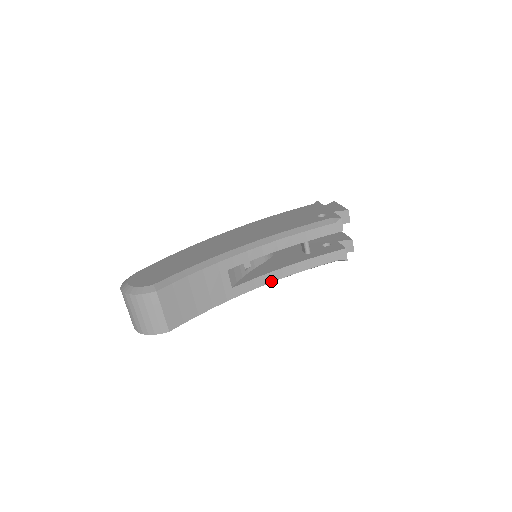
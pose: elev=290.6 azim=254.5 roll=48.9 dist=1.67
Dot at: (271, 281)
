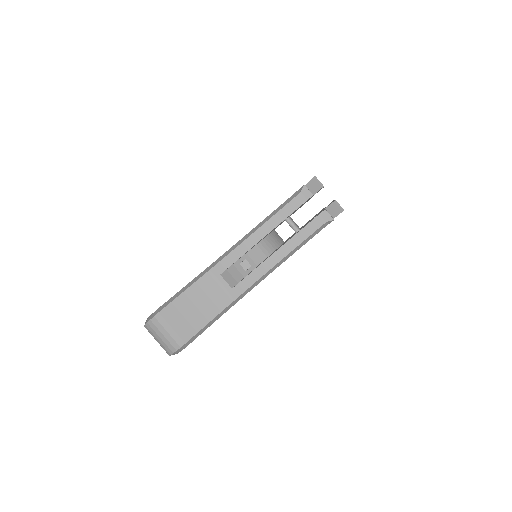
Dot at: (268, 269)
